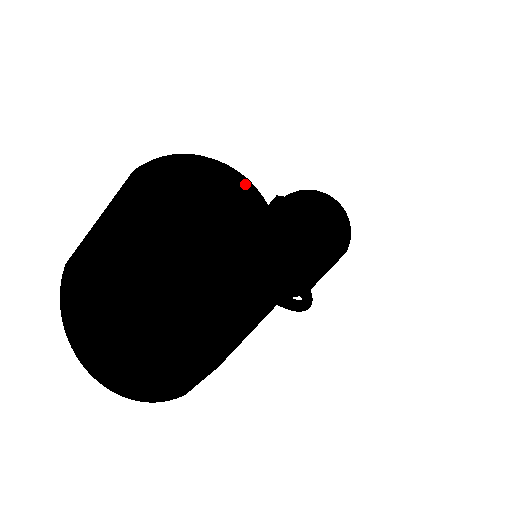
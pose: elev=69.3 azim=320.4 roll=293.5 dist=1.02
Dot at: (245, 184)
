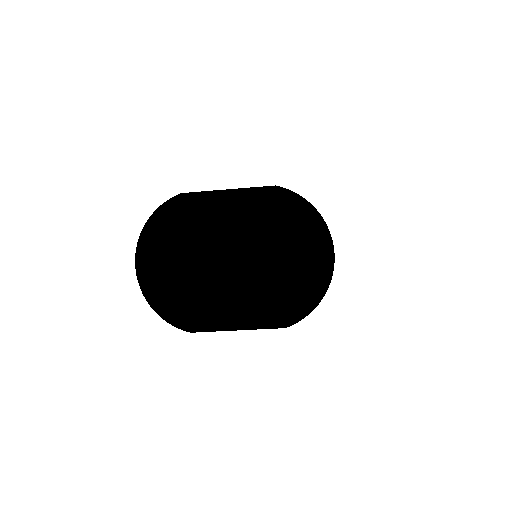
Dot at: (332, 256)
